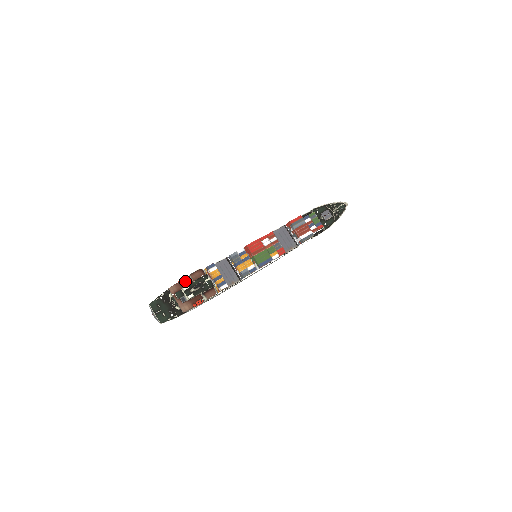
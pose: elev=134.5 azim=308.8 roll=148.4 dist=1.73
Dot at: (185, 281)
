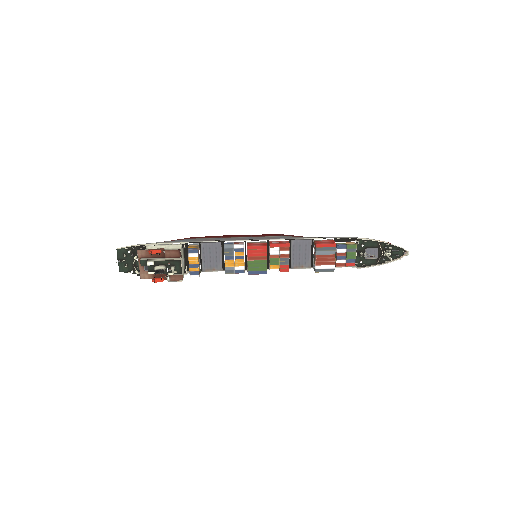
Dot at: (158, 252)
